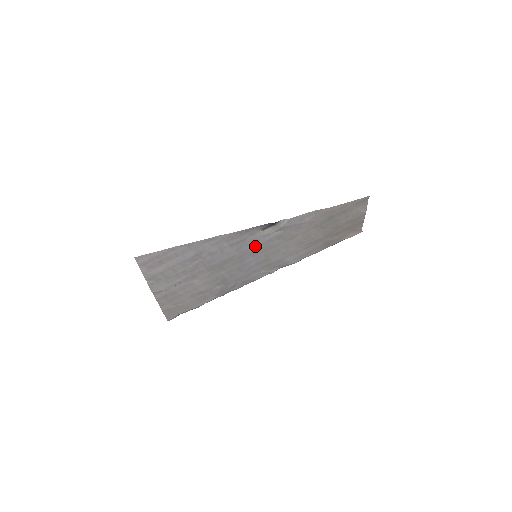
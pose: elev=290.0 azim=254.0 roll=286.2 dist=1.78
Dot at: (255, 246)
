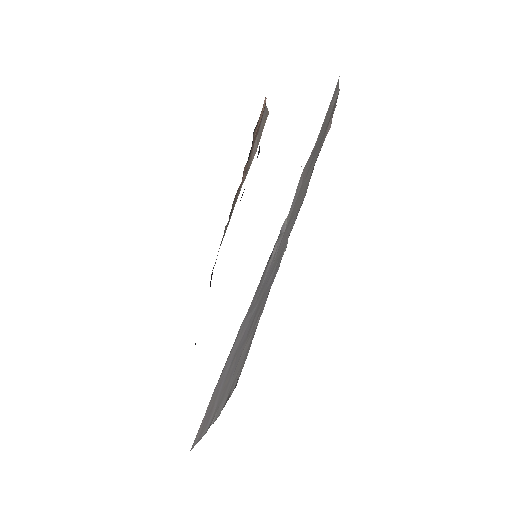
Dot at: (270, 272)
